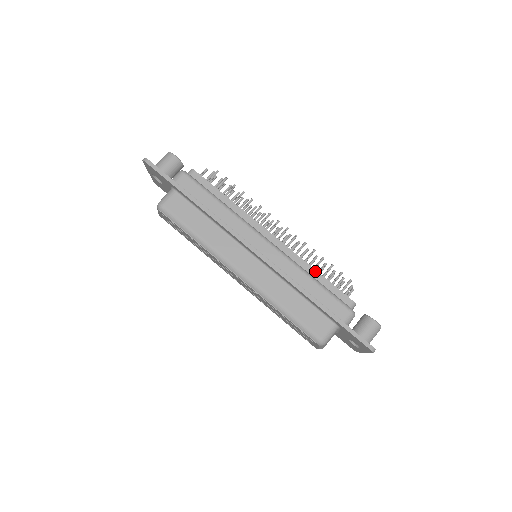
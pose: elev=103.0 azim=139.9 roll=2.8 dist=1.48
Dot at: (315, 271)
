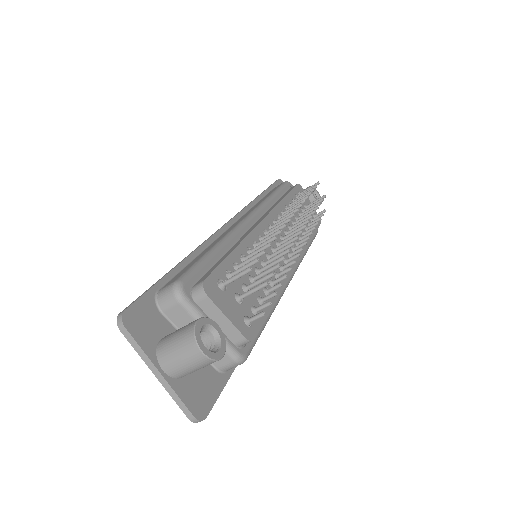
Dot at: (310, 241)
